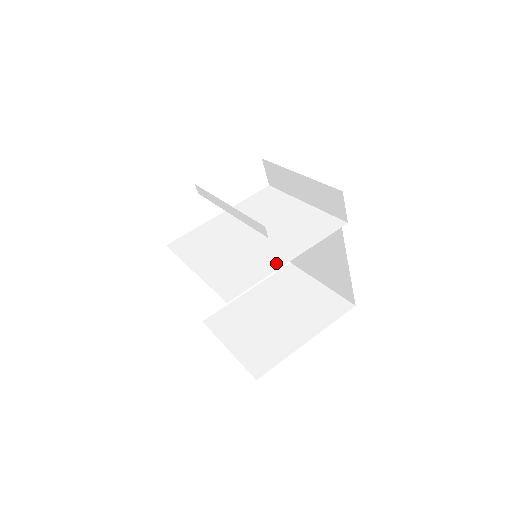
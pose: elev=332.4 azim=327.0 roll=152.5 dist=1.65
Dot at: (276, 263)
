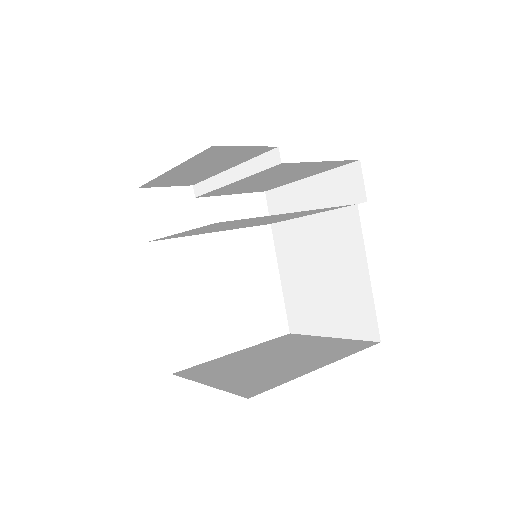
Dot at: (287, 213)
